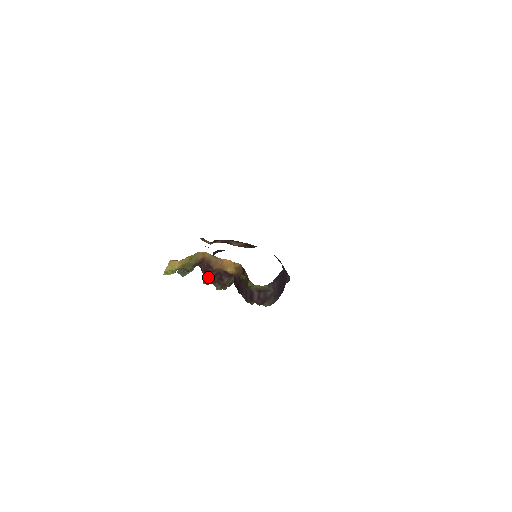
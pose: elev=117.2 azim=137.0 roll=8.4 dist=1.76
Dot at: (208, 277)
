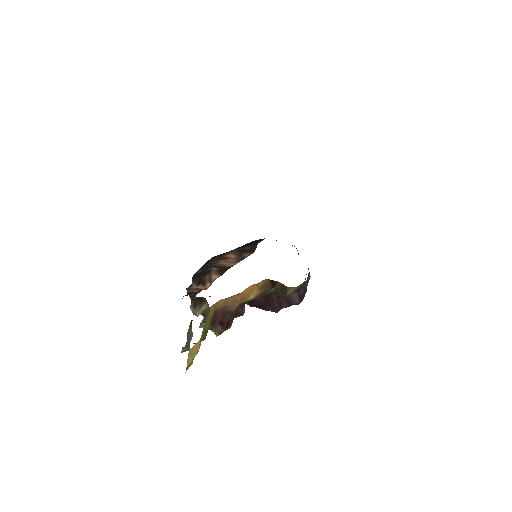
Dot at: (224, 325)
